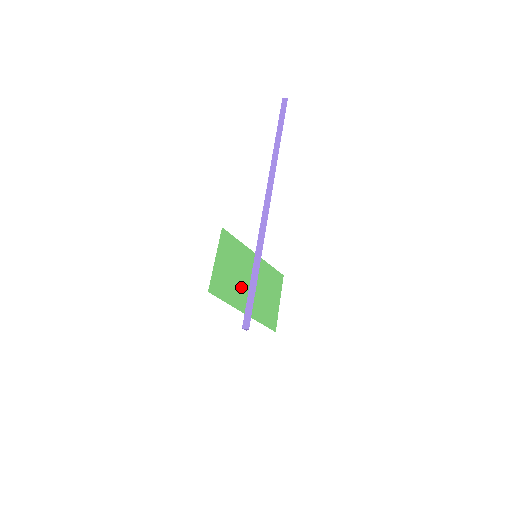
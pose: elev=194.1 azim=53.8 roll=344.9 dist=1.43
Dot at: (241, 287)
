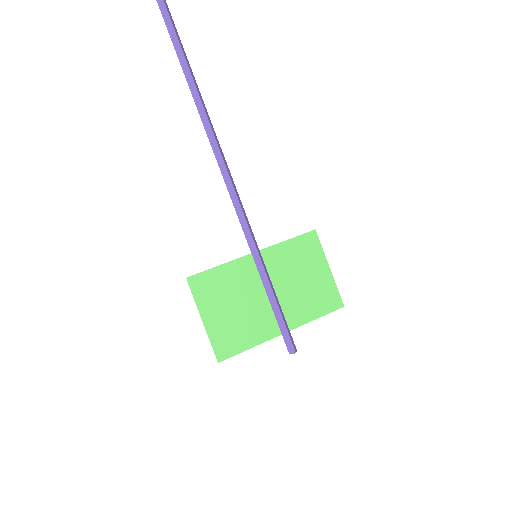
Dot at: (259, 311)
